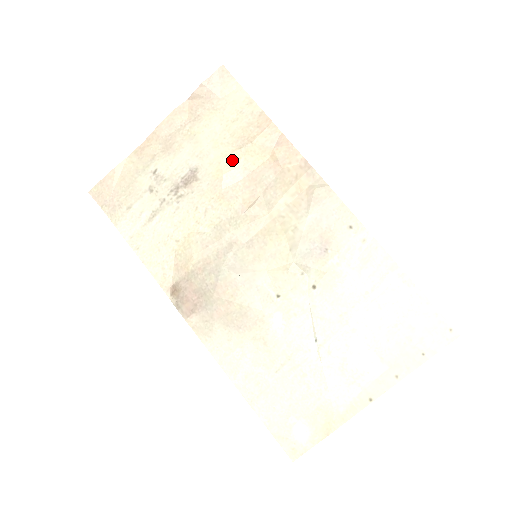
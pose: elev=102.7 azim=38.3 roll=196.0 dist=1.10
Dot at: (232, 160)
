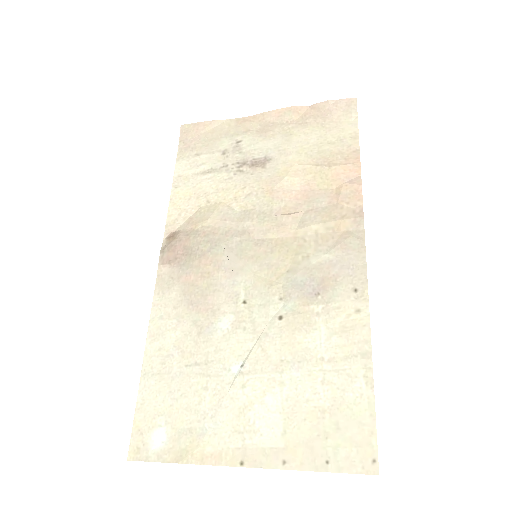
Dot at: (303, 170)
